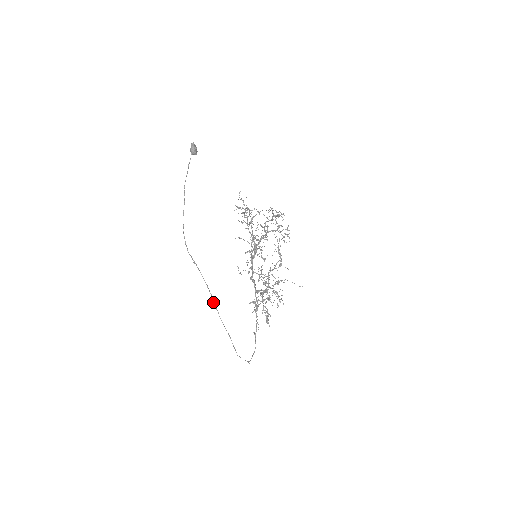
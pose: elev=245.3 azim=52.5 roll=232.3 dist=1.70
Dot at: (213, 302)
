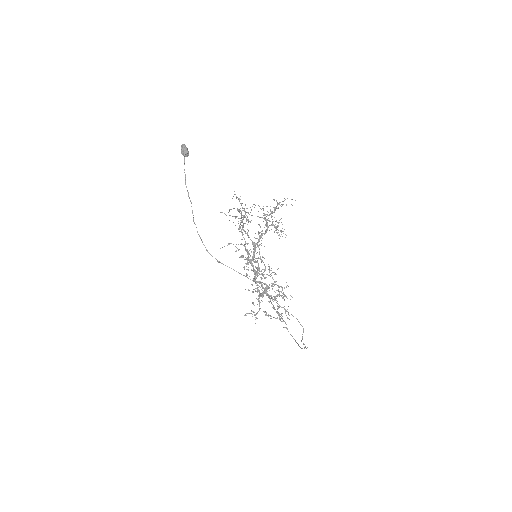
Dot at: (262, 290)
